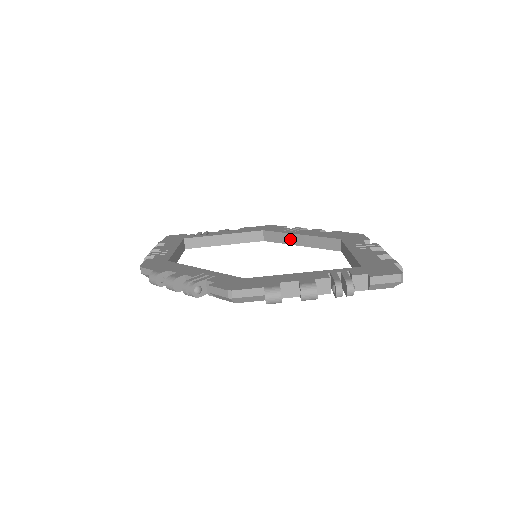
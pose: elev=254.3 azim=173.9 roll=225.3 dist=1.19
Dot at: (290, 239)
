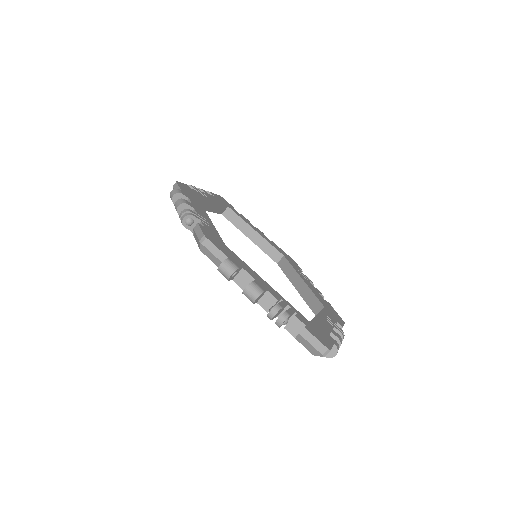
Dot at: (294, 277)
